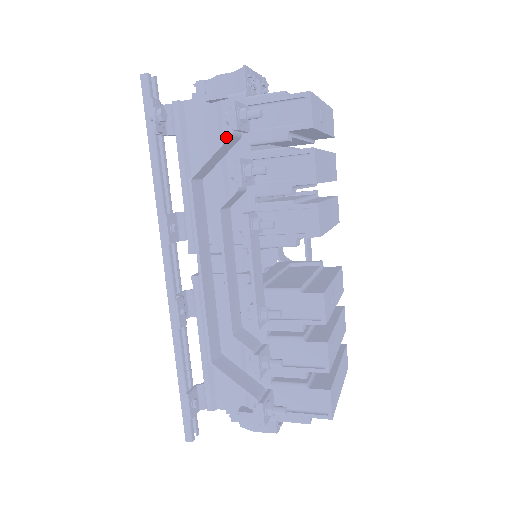
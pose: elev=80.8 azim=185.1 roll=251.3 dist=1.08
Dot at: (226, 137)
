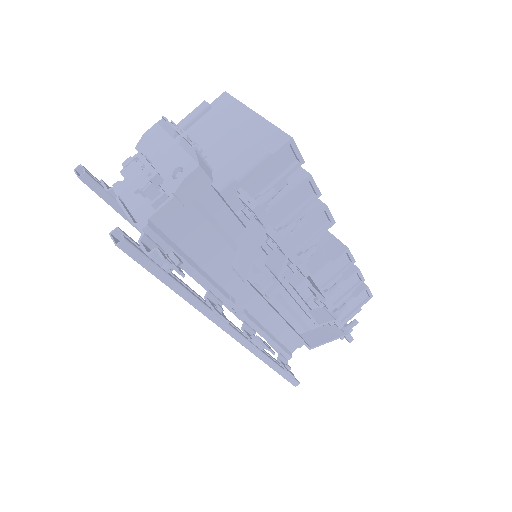
Dot at: (264, 233)
